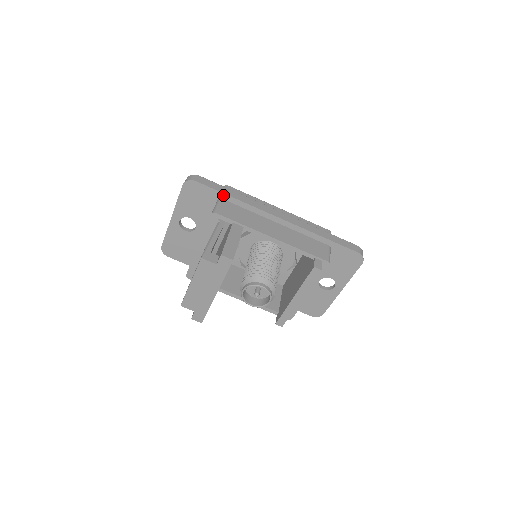
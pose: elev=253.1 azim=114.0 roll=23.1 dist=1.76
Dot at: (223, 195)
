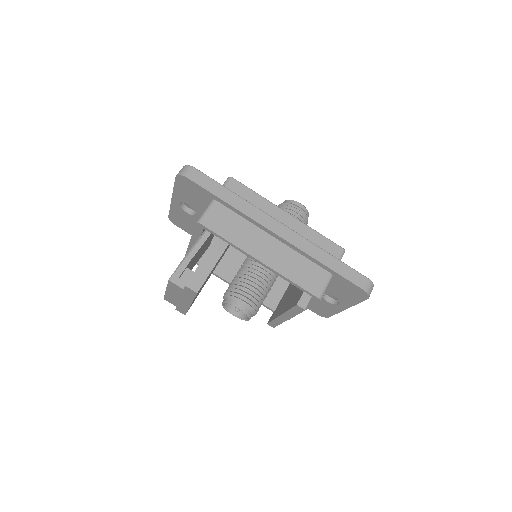
Dot at: (217, 198)
